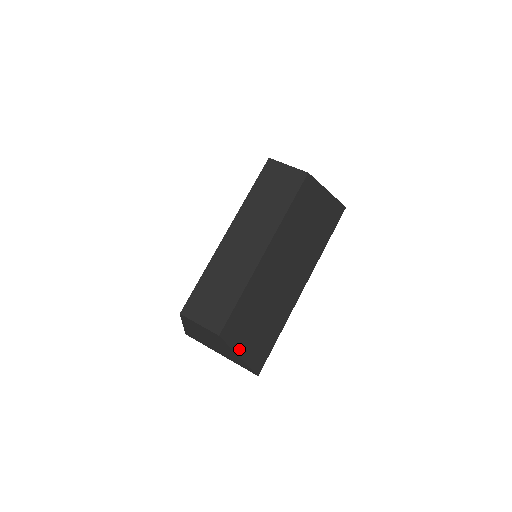
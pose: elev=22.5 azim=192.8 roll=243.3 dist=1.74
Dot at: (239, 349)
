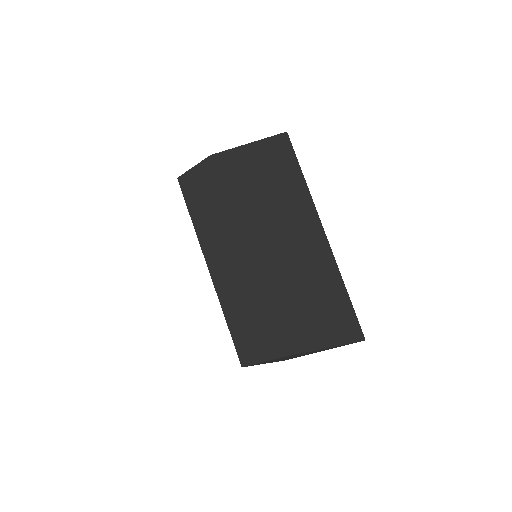
Dot at: (317, 344)
